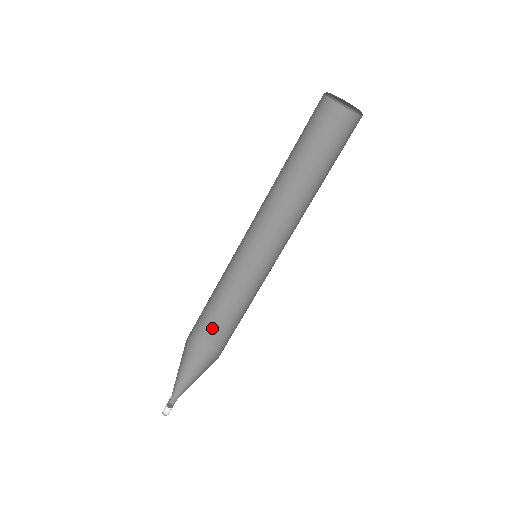
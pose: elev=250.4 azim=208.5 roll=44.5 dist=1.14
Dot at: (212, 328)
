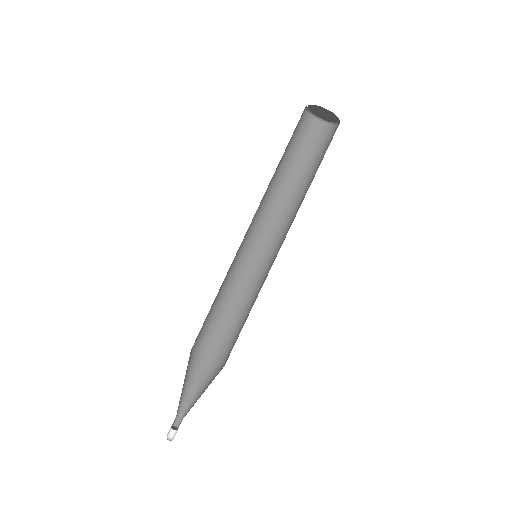
Dot at: (227, 347)
